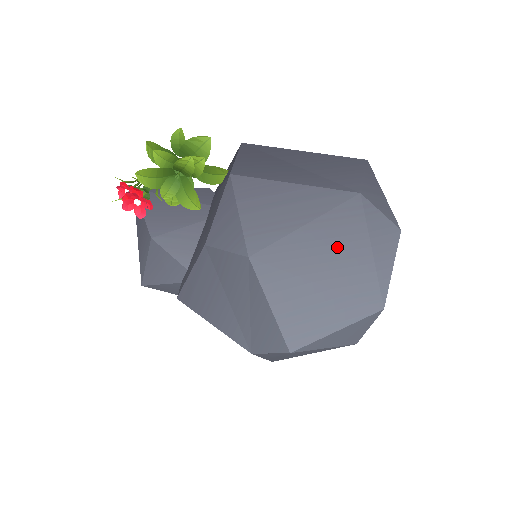
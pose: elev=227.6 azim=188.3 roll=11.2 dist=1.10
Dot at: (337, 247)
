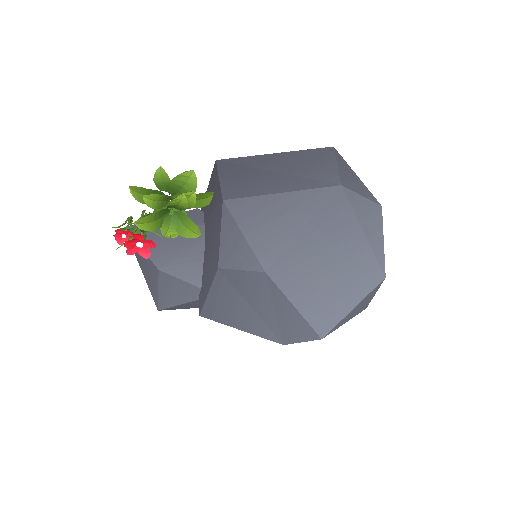
Dot at: (335, 239)
